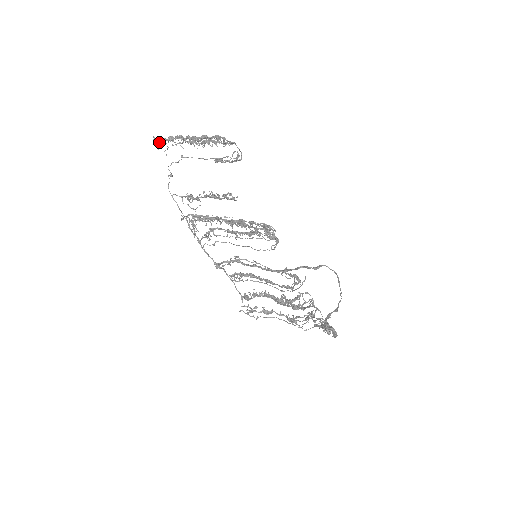
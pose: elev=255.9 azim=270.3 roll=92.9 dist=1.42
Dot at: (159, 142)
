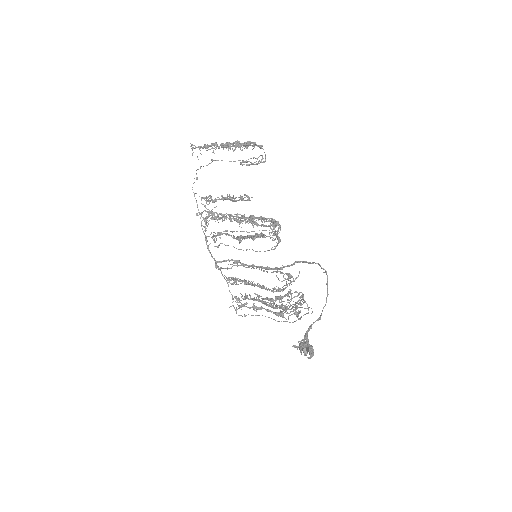
Dot at: occluded
